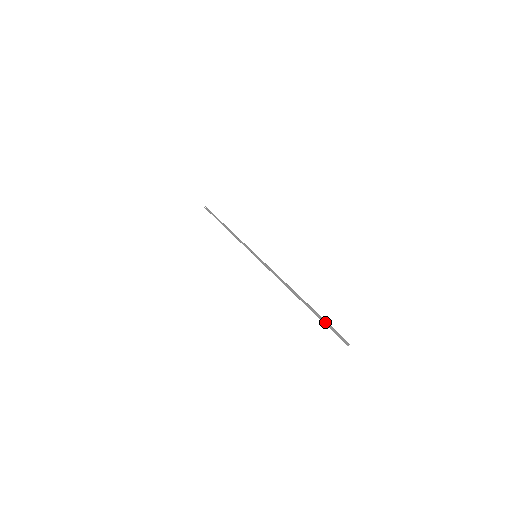
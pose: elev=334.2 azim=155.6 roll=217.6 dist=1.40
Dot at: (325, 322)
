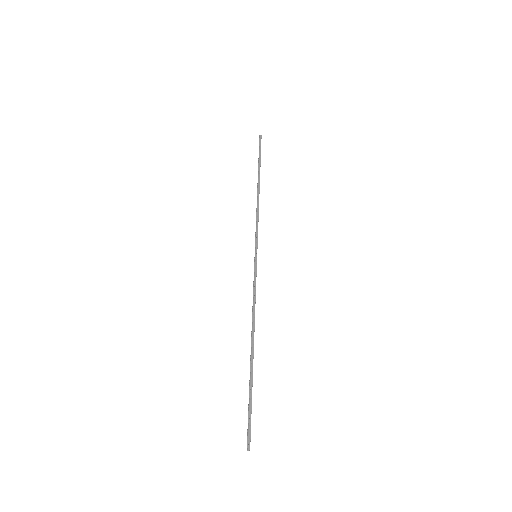
Dot at: (251, 403)
